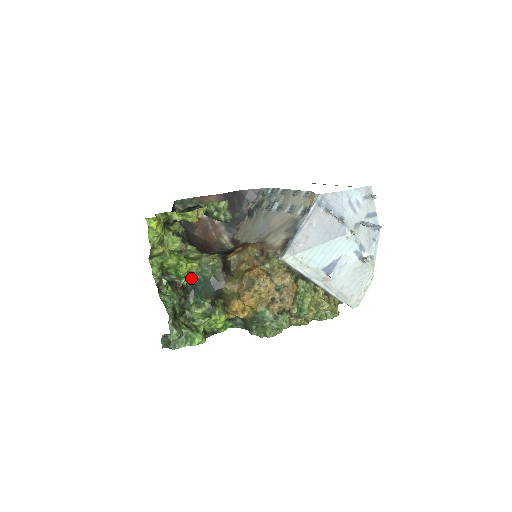
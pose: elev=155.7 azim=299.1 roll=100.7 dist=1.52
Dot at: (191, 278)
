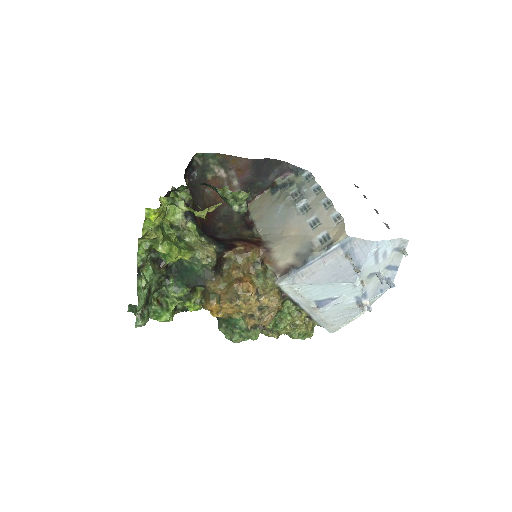
Dot at: (179, 261)
